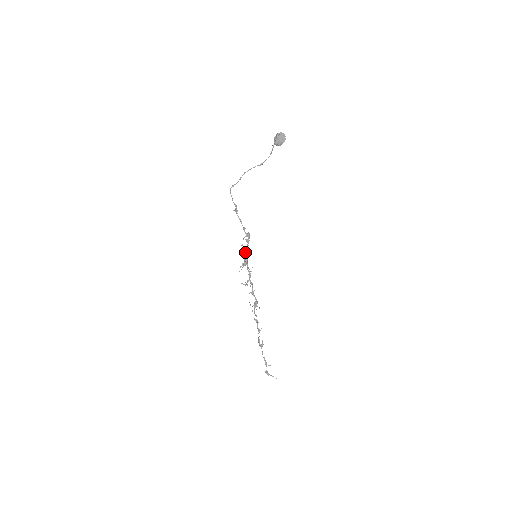
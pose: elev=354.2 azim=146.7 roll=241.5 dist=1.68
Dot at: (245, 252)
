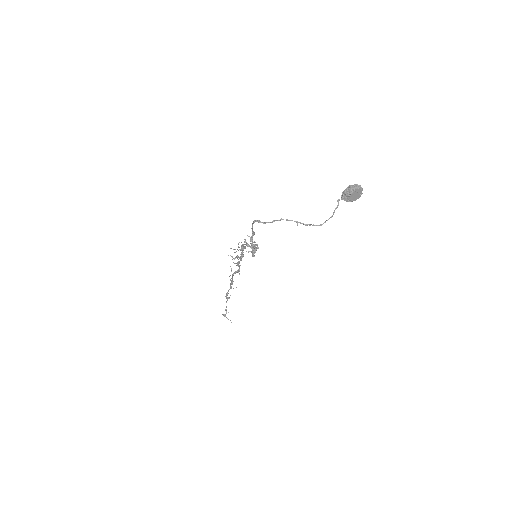
Dot at: occluded
